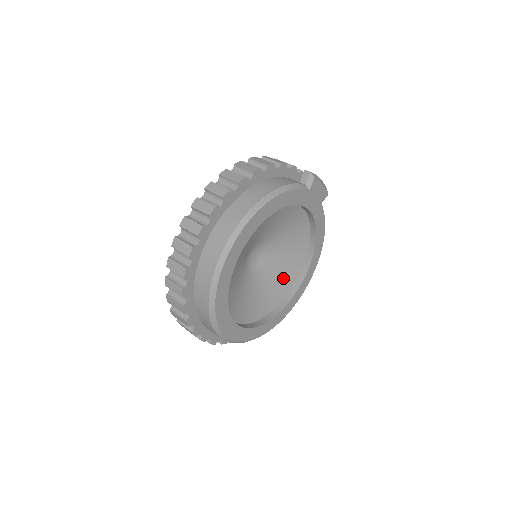
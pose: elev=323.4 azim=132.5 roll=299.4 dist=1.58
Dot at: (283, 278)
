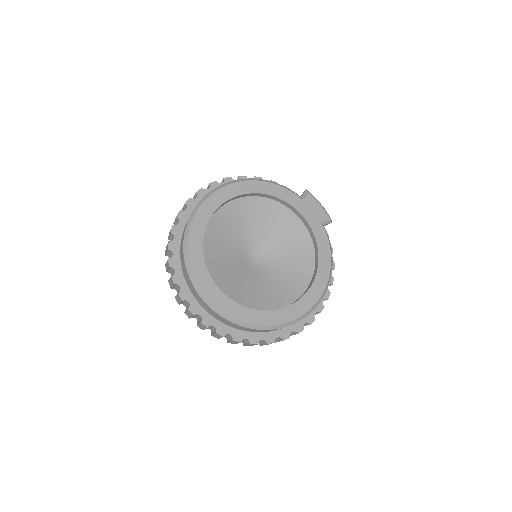
Dot at: (284, 291)
